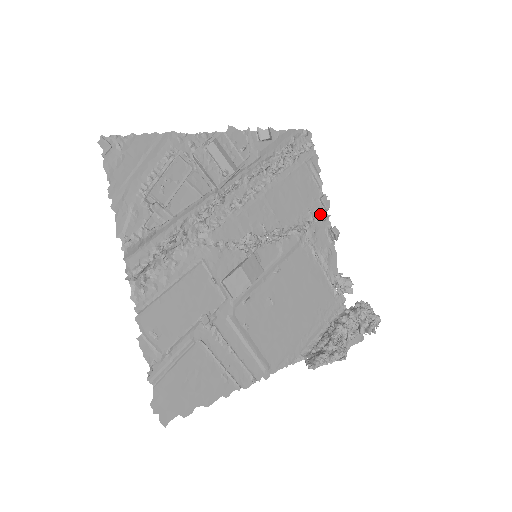
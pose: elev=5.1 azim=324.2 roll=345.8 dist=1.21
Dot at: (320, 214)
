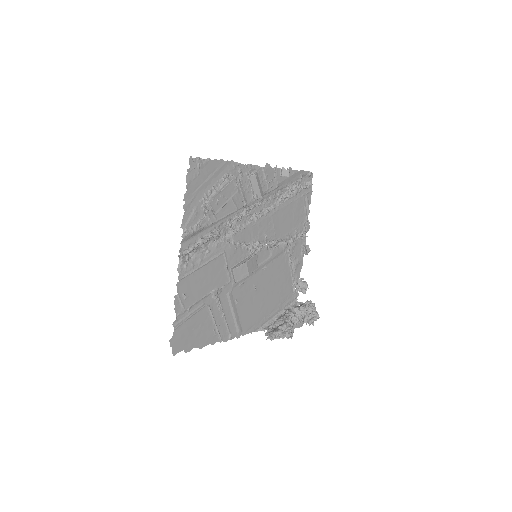
Dot at: occluded
